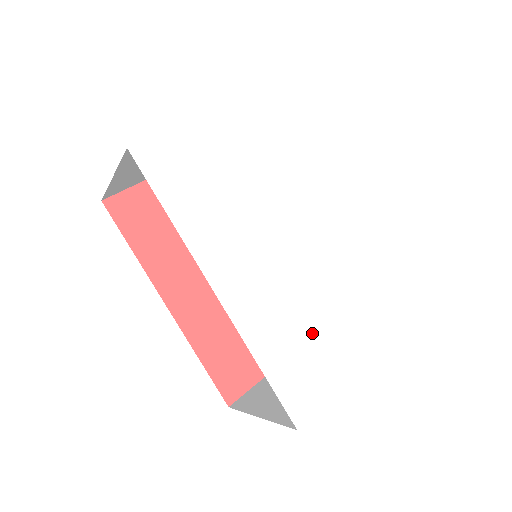
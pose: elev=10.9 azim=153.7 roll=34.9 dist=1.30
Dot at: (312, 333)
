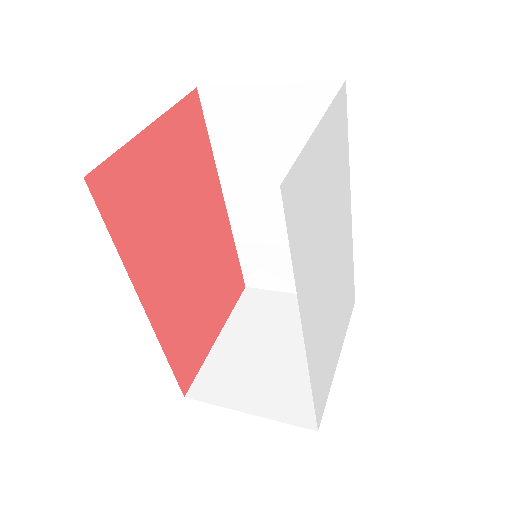
Dot at: (329, 345)
